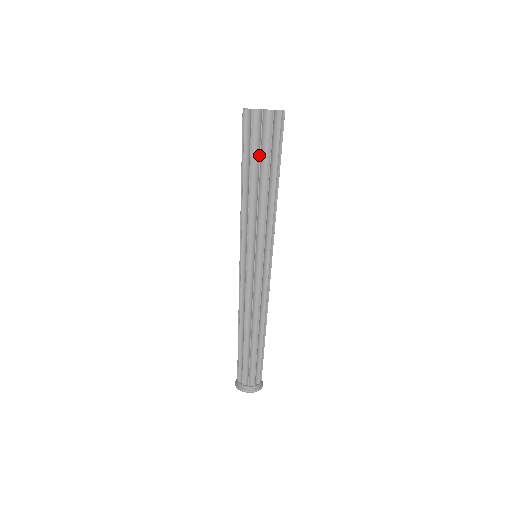
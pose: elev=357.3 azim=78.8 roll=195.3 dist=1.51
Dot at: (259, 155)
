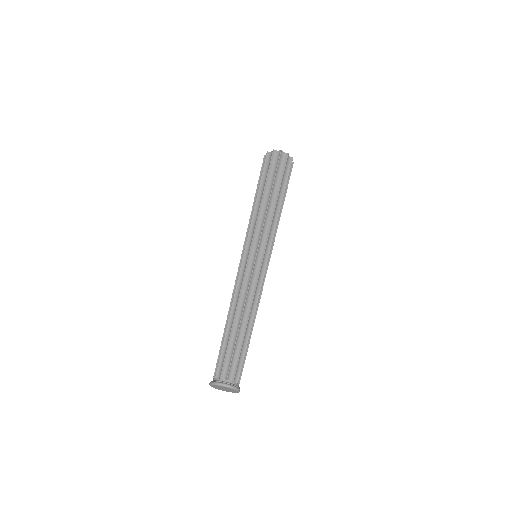
Dot at: (274, 176)
